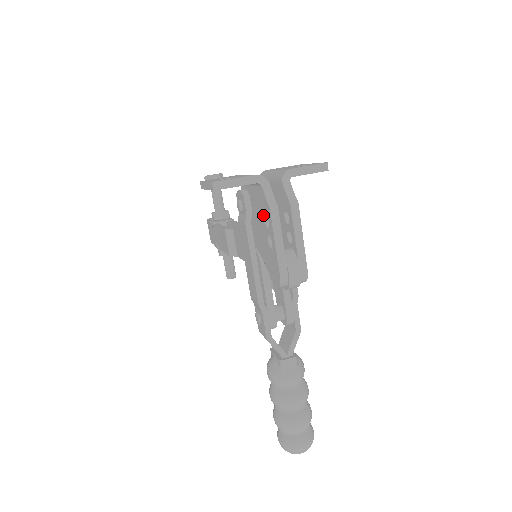
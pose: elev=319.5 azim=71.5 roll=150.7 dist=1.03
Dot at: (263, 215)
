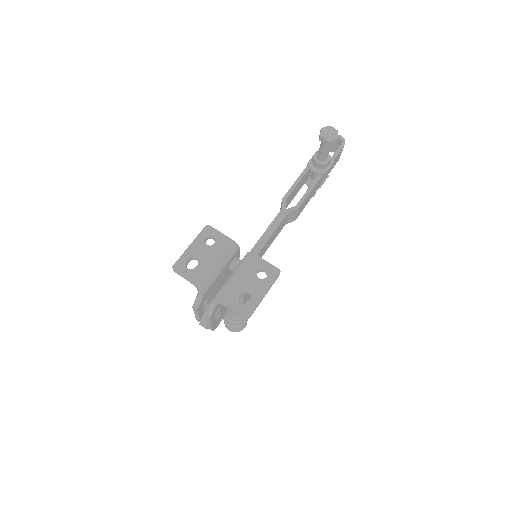
Dot at: occluded
